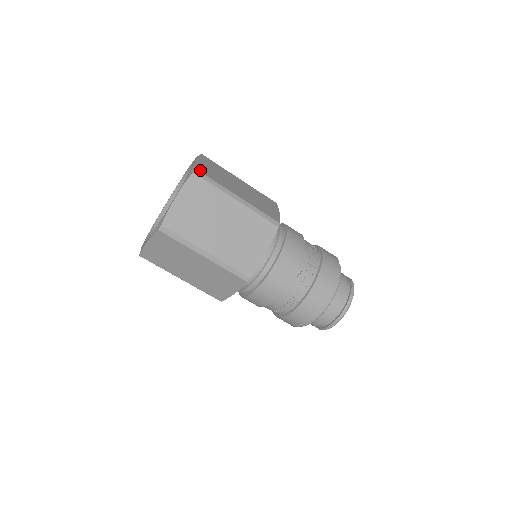
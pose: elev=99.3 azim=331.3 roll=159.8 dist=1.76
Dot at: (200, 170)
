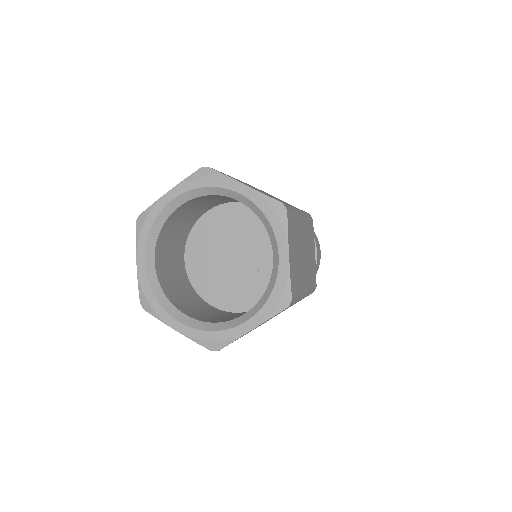
Dot at: (293, 292)
